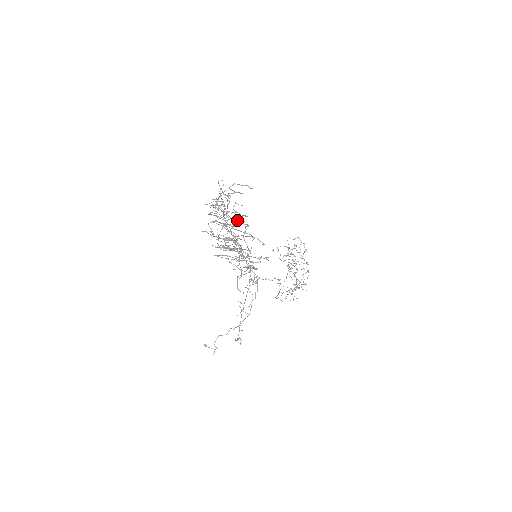
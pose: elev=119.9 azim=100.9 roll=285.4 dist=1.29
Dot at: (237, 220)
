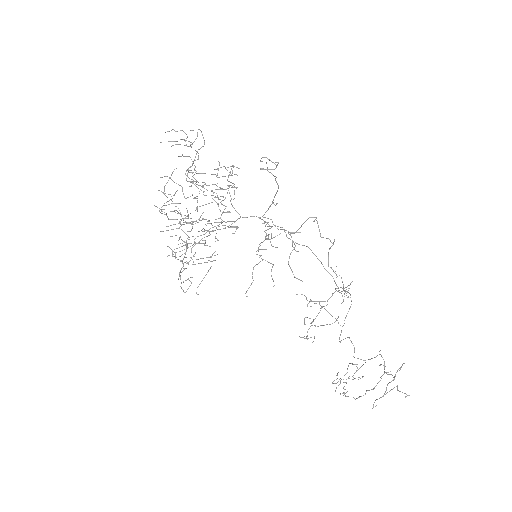
Dot at: occluded
